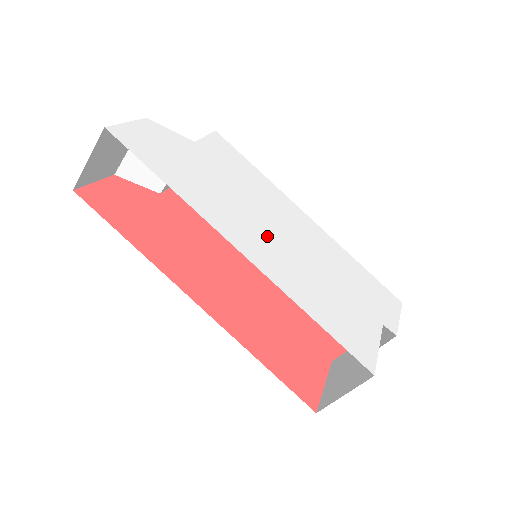
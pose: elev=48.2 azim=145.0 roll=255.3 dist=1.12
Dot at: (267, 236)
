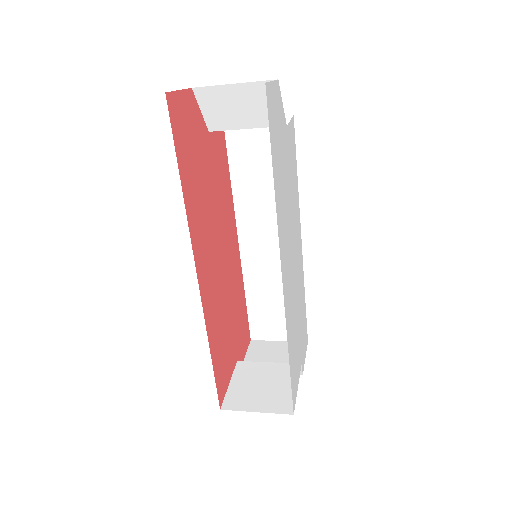
Dot at: (290, 259)
